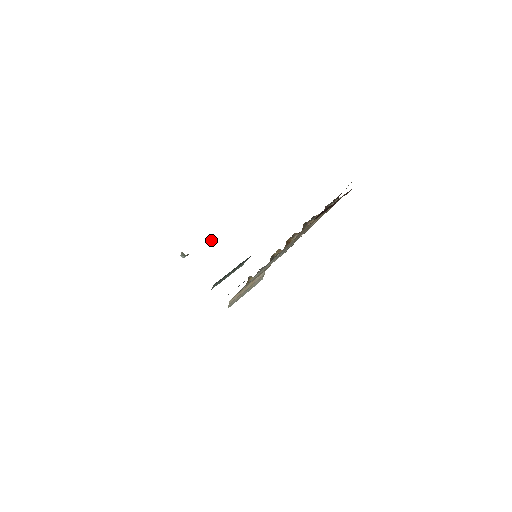
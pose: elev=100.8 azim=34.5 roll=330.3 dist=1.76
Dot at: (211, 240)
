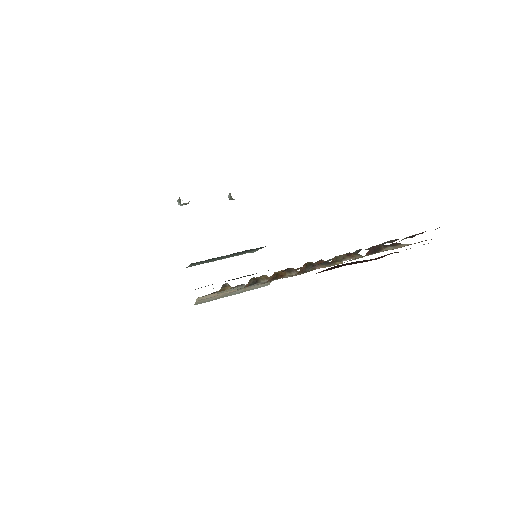
Dot at: (231, 197)
